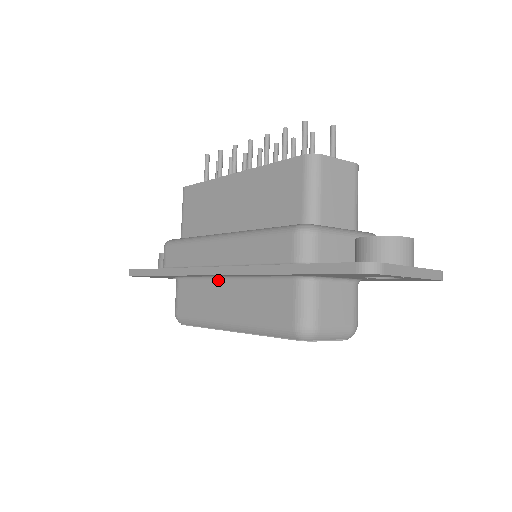
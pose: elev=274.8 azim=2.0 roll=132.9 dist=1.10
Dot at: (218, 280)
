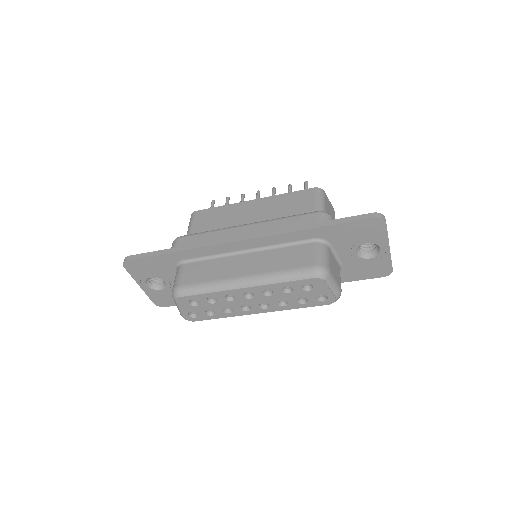
Dot at: (235, 255)
